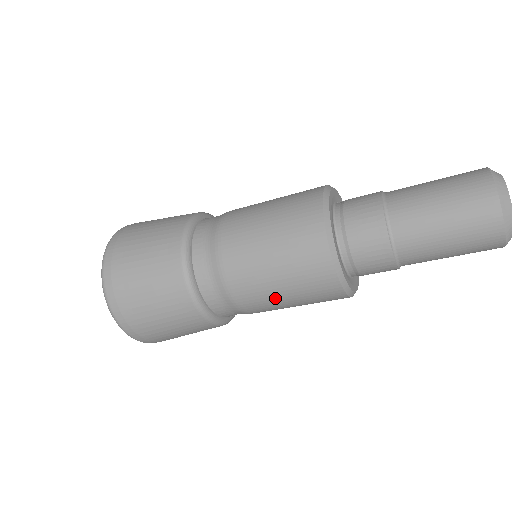
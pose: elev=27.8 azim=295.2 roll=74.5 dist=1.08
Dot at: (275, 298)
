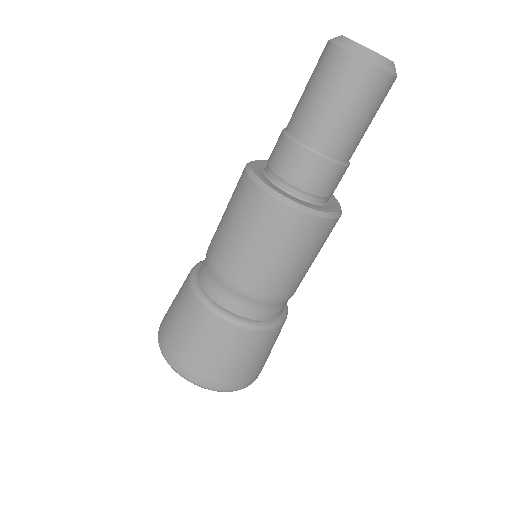
Dot at: (291, 271)
